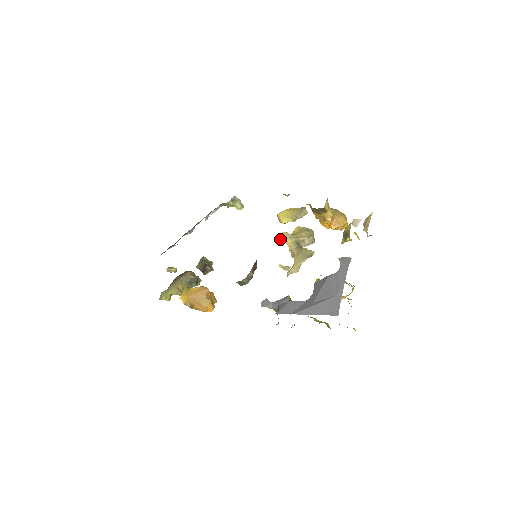
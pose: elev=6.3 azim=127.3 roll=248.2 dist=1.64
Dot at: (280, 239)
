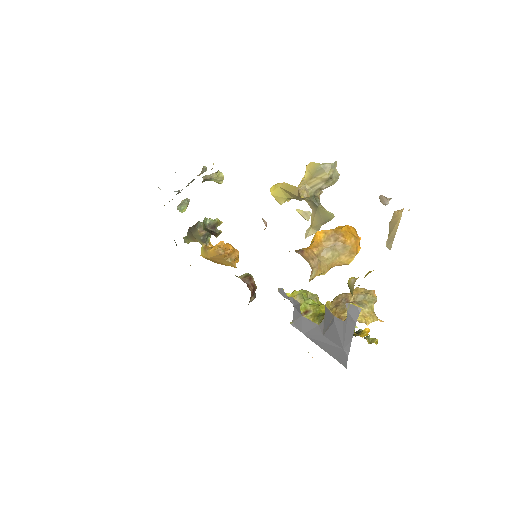
Dot at: occluded
